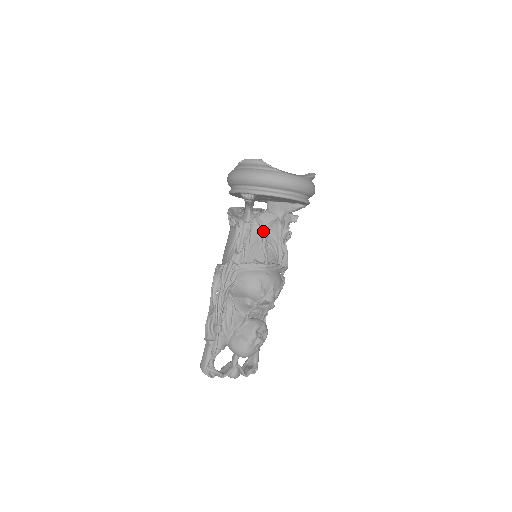
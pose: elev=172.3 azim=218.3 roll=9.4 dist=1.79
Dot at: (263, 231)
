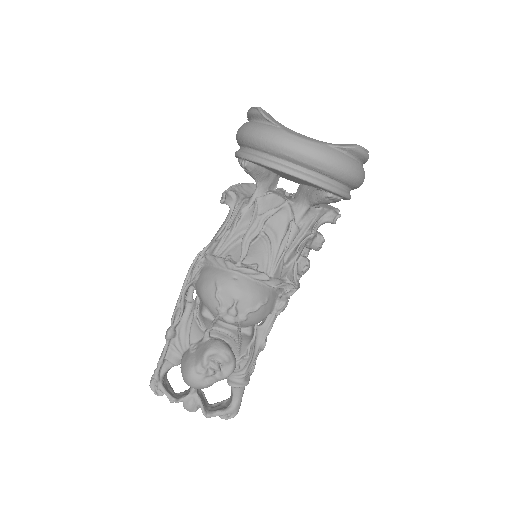
Dot at: (253, 218)
